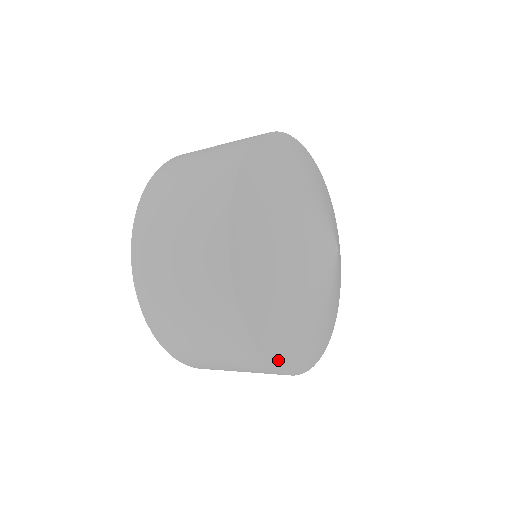
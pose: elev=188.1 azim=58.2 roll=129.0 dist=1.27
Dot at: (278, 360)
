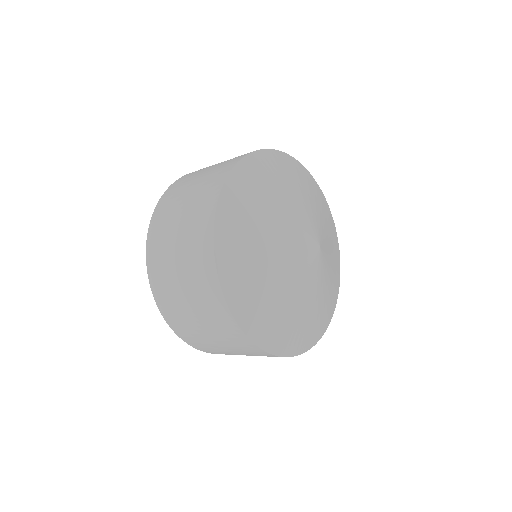
Dot at: (284, 350)
